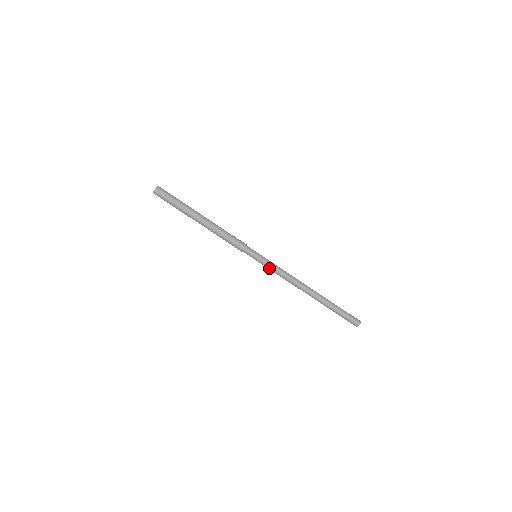
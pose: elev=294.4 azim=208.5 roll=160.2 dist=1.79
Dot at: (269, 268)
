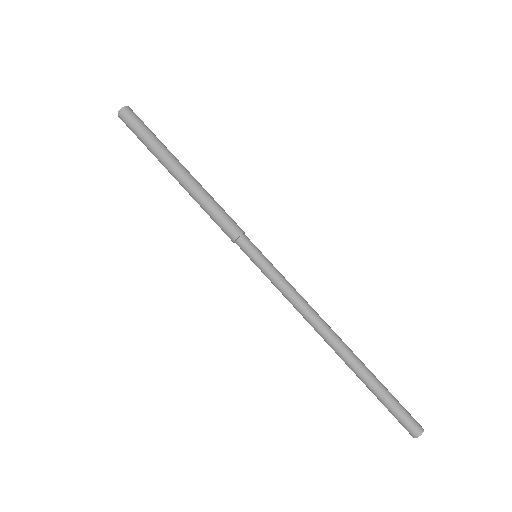
Dot at: (273, 282)
